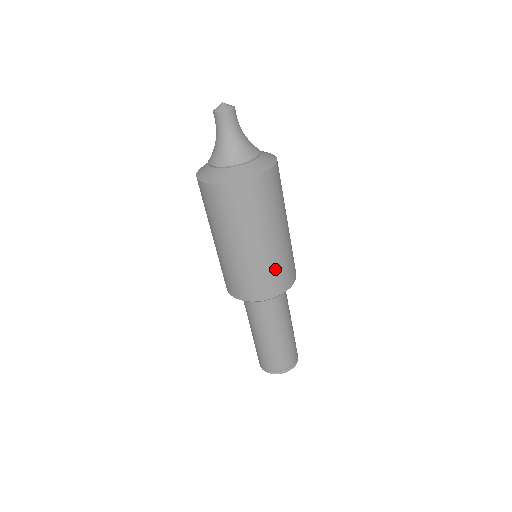
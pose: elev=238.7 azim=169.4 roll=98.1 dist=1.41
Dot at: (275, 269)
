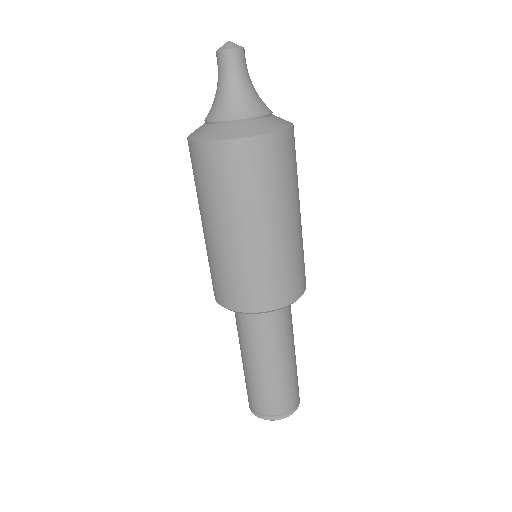
Dot at: (267, 273)
